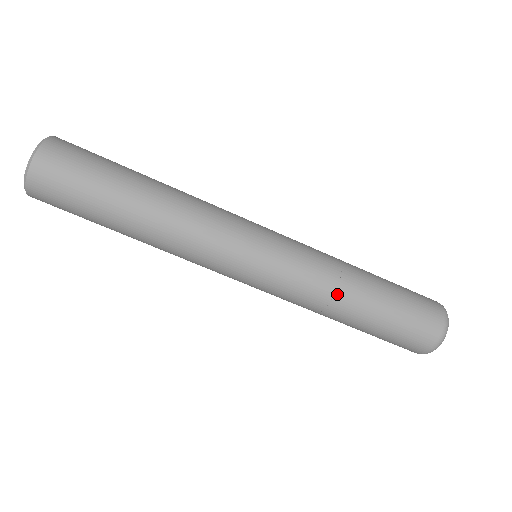
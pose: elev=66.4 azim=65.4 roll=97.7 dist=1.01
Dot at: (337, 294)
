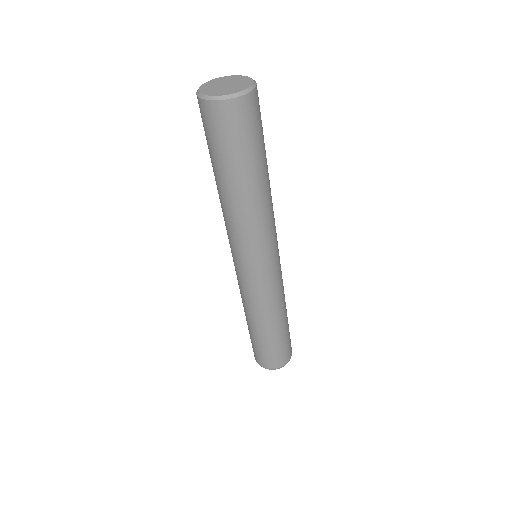
Dot at: (257, 316)
